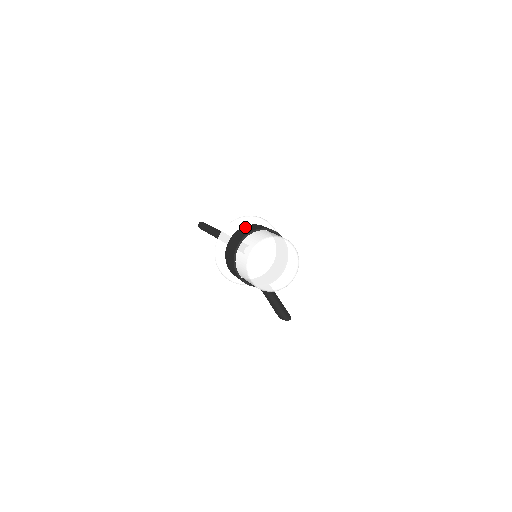
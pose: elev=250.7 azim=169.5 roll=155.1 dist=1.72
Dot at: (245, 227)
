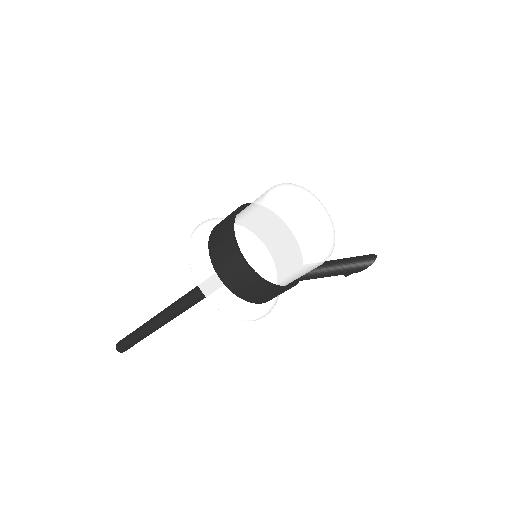
Dot at: (212, 240)
